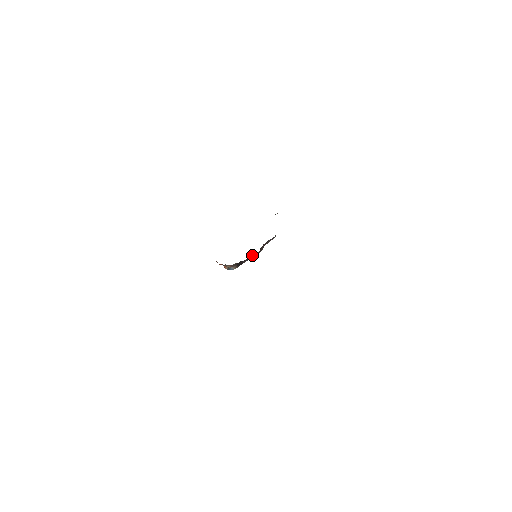
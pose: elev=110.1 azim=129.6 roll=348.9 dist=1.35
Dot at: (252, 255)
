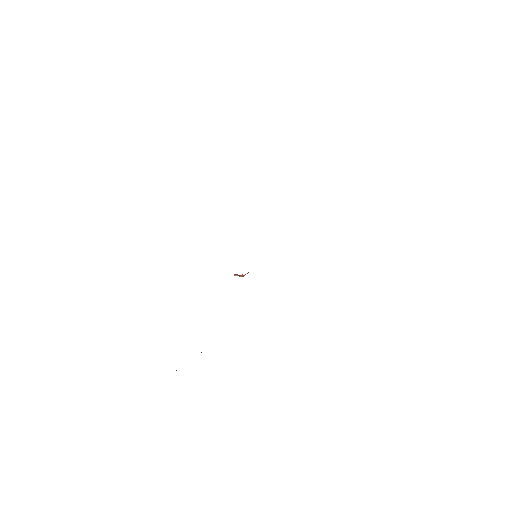
Dot at: occluded
